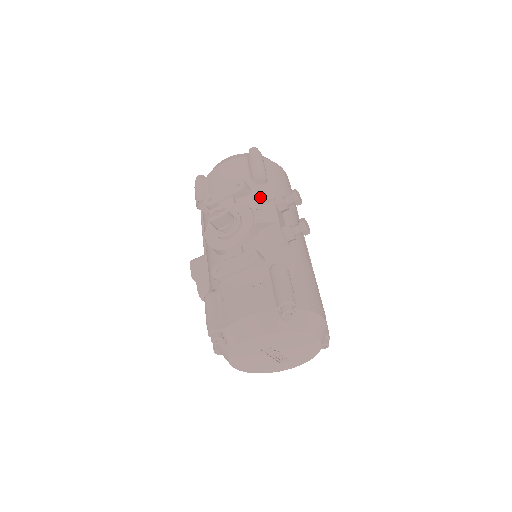
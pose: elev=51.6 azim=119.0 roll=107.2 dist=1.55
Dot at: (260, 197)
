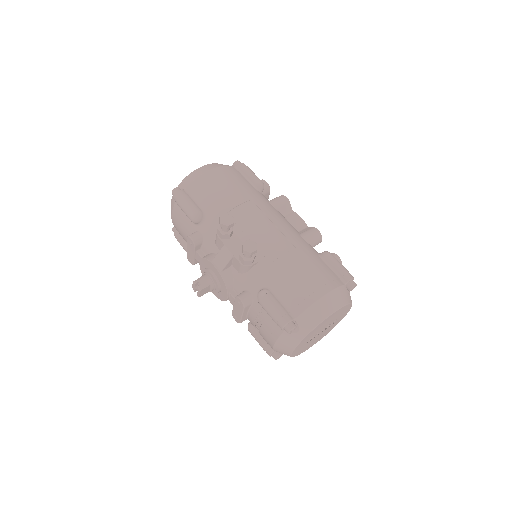
Dot at: (210, 235)
